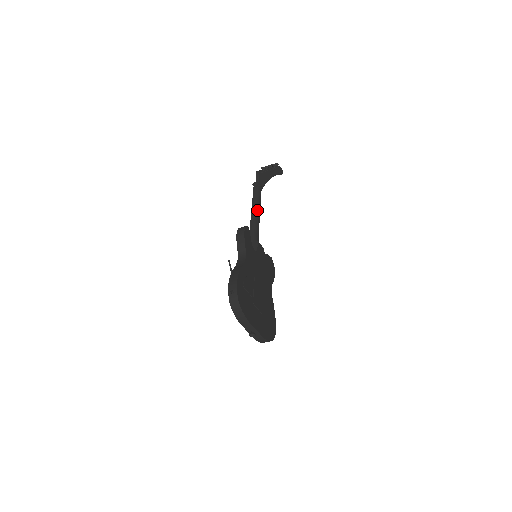
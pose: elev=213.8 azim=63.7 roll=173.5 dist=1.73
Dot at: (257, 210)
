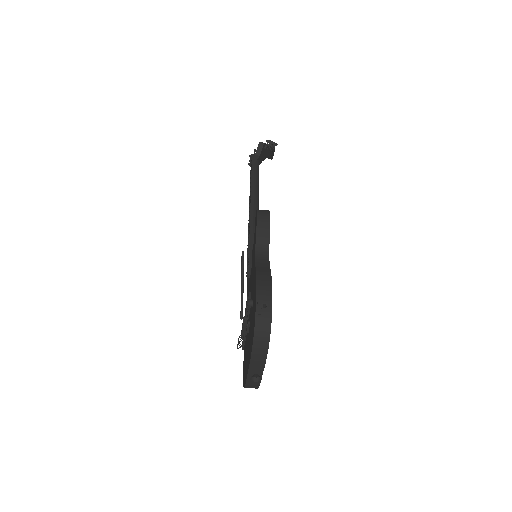
Dot at: (258, 192)
